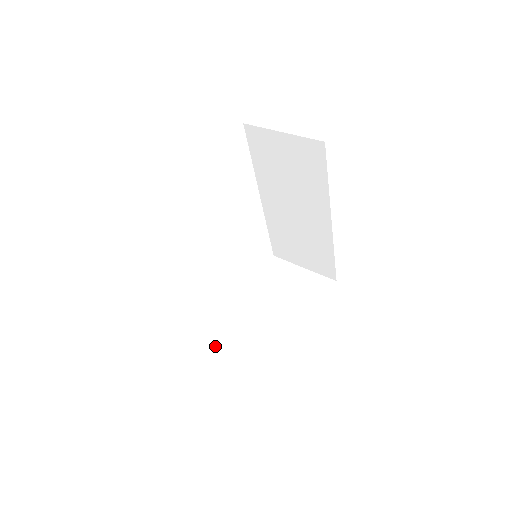
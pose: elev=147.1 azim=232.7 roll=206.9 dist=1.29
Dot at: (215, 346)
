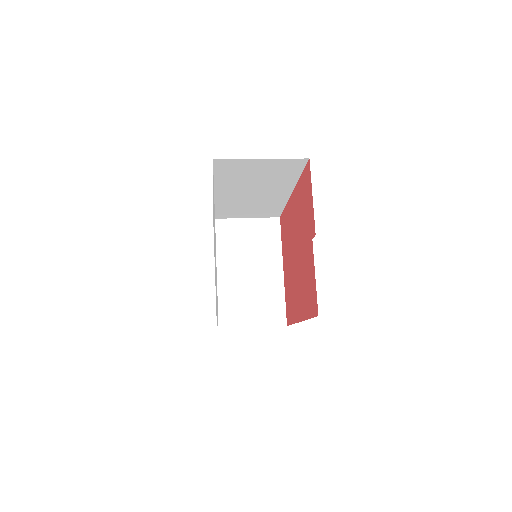
Dot at: (231, 325)
